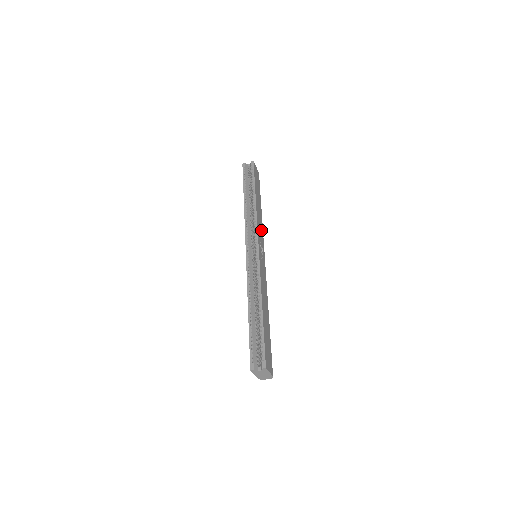
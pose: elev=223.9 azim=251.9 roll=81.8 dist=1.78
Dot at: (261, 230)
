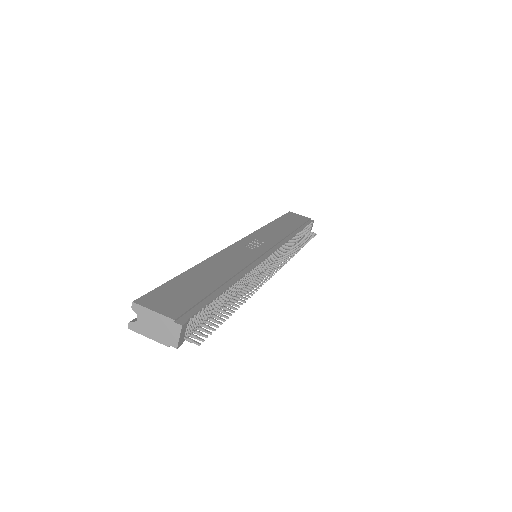
Dot at: (274, 237)
